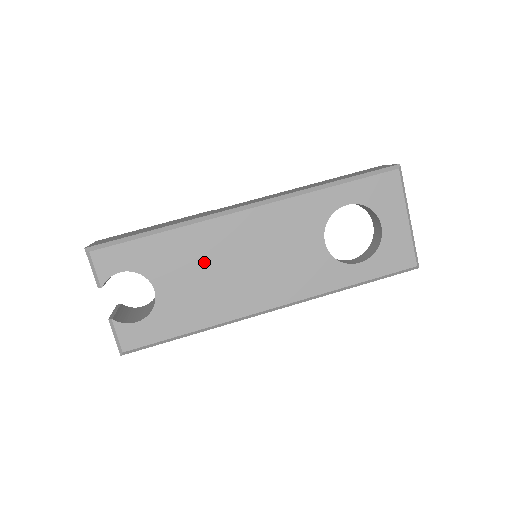
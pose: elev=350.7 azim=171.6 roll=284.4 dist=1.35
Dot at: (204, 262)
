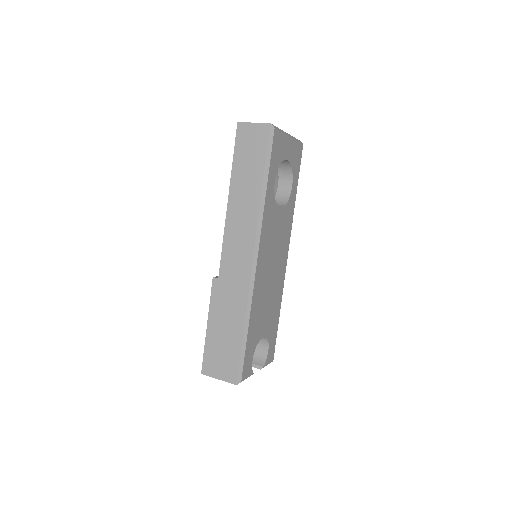
Dot at: (264, 300)
